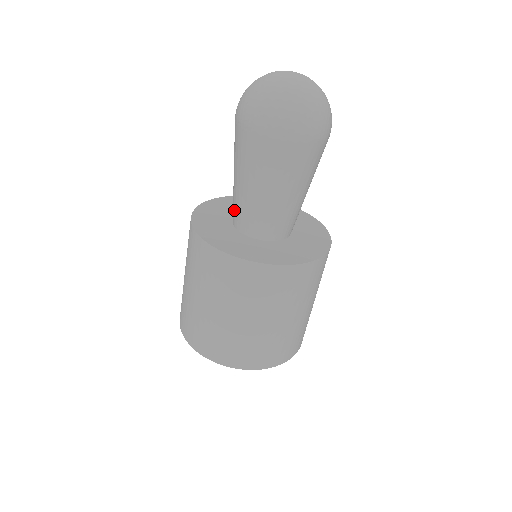
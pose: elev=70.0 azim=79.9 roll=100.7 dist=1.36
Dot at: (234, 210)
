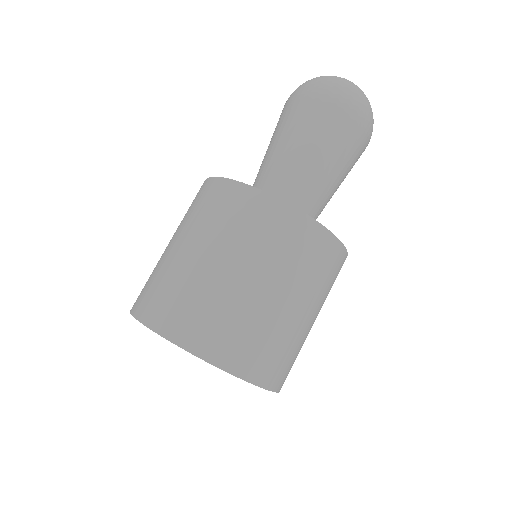
Dot at: (257, 185)
